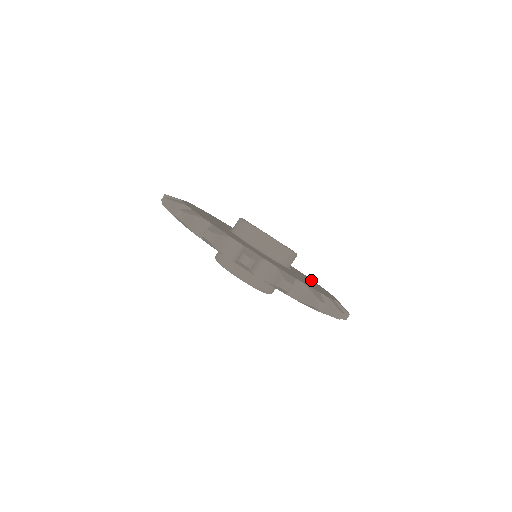
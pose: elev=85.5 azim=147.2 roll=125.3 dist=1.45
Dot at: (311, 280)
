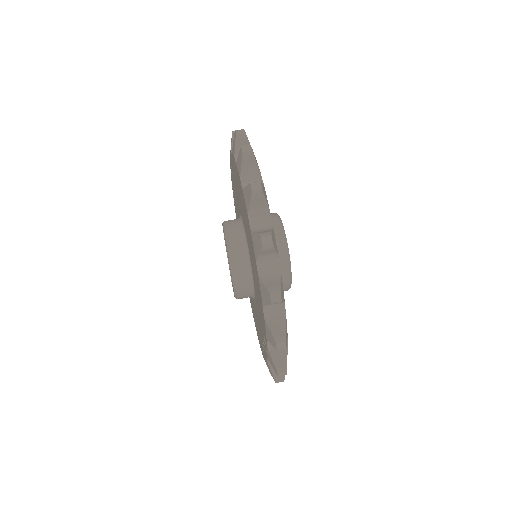
Dot at: occluded
